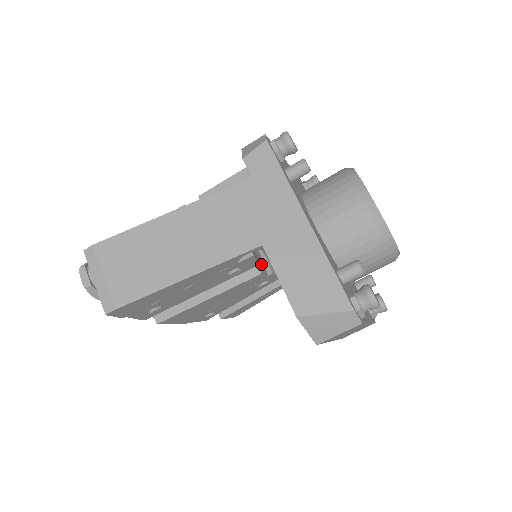
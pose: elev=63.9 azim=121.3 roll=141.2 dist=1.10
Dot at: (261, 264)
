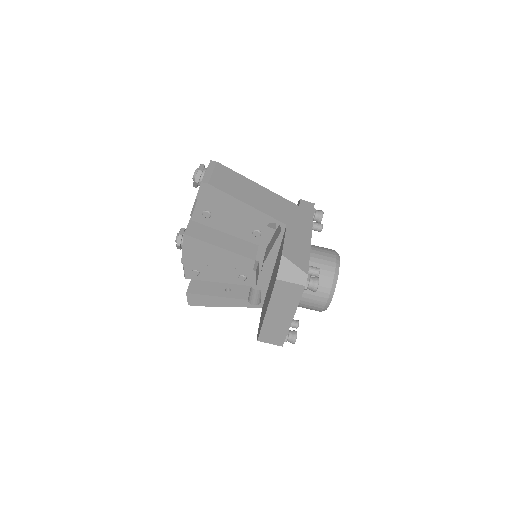
Dot at: occluded
